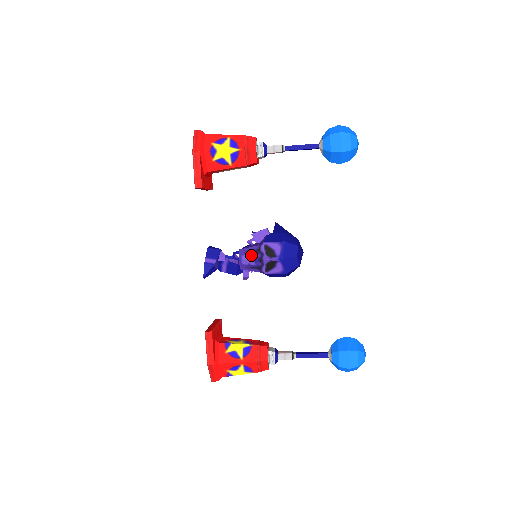
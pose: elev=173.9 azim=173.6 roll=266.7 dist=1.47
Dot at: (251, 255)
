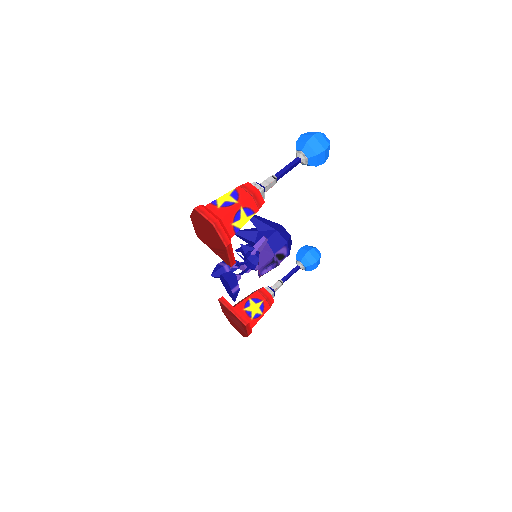
Dot at: (269, 268)
